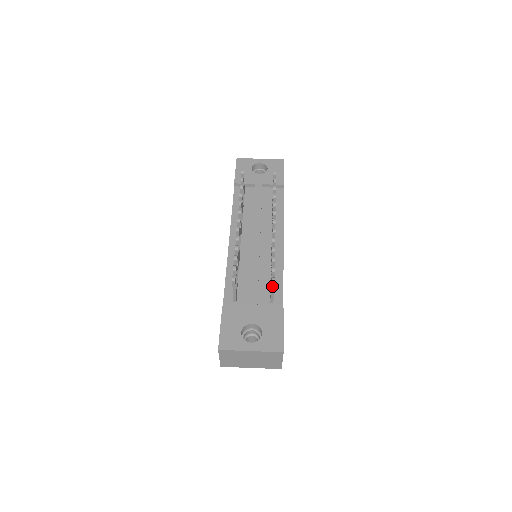
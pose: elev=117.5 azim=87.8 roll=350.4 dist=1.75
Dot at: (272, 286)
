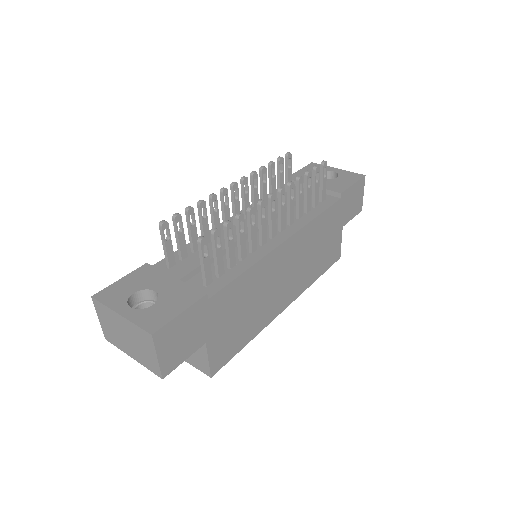
Dot at: (199, 249)
